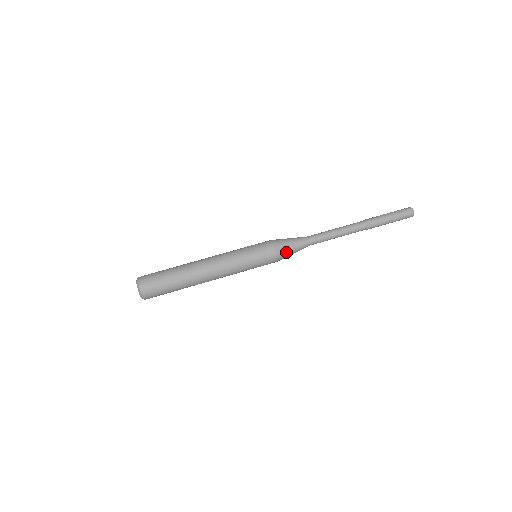
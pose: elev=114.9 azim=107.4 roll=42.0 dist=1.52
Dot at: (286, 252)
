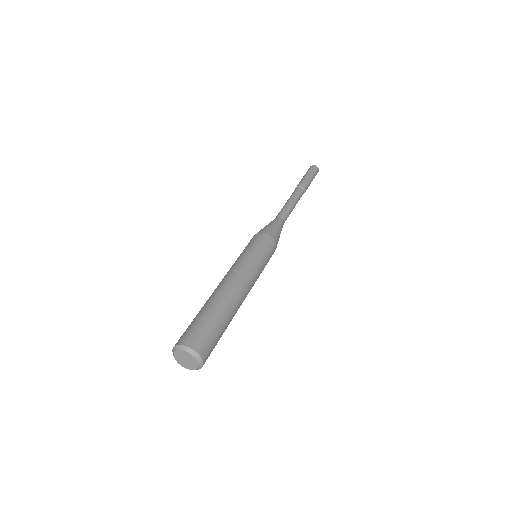
Dot at: (267, 229)
